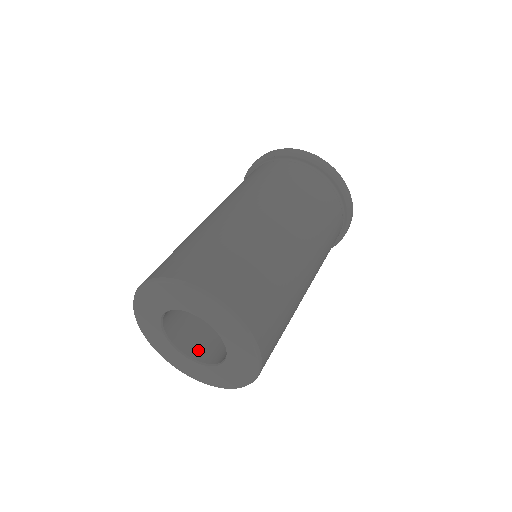
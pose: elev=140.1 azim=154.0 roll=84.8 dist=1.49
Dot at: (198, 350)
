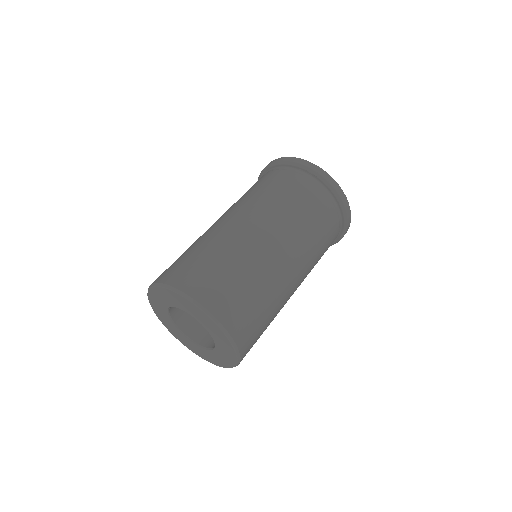
Dot at: (207, 339)
